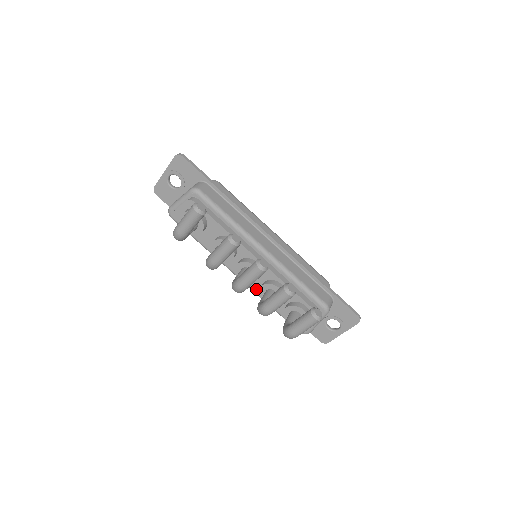
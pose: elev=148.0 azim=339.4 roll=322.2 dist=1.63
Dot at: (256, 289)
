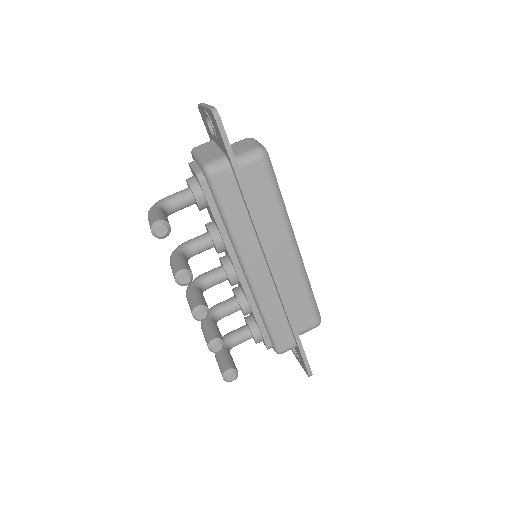
Dot at: occluded
